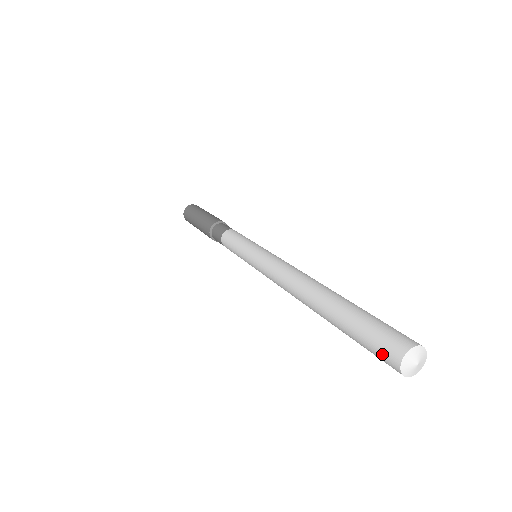
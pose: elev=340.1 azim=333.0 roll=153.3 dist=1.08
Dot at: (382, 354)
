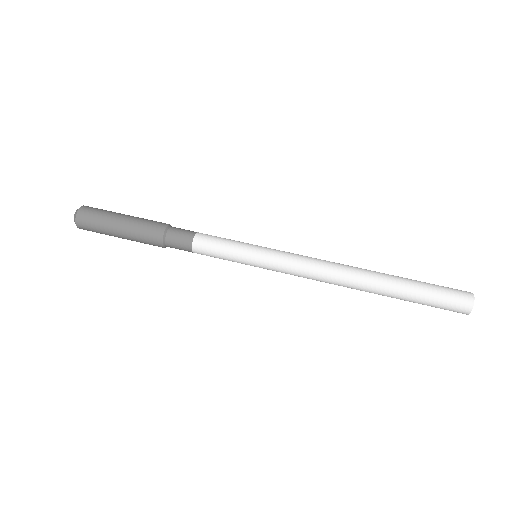
Dot at: occluded
